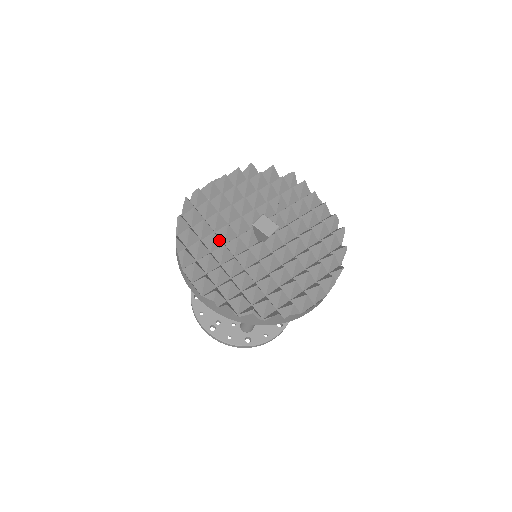
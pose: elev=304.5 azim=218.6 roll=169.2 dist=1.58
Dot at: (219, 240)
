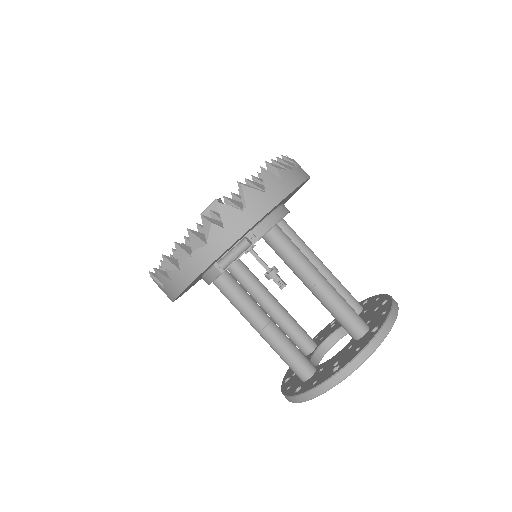
Dot at: occluded
